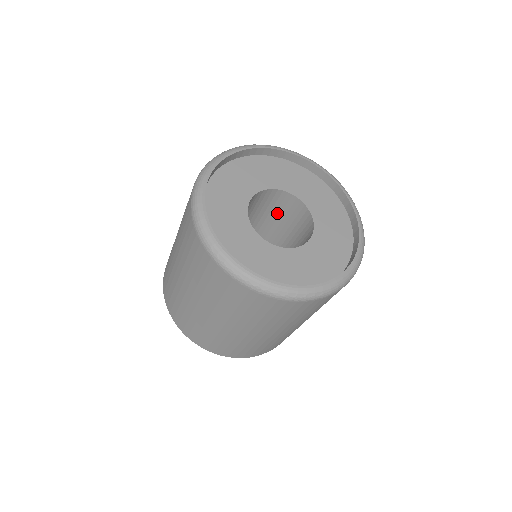
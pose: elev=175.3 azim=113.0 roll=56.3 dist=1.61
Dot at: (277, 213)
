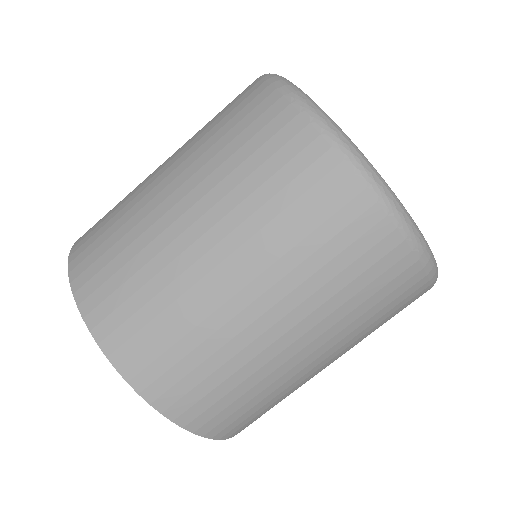
Dot at: occluded
